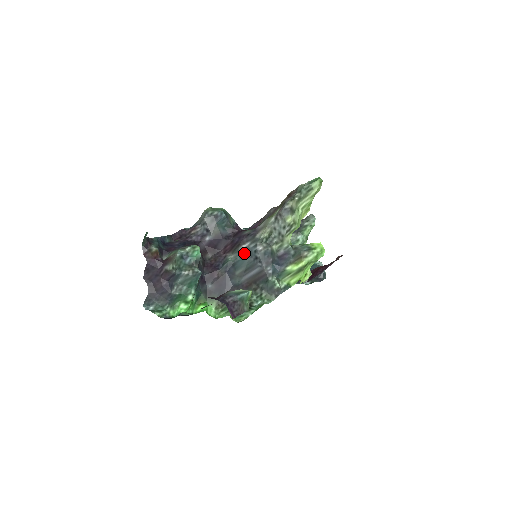
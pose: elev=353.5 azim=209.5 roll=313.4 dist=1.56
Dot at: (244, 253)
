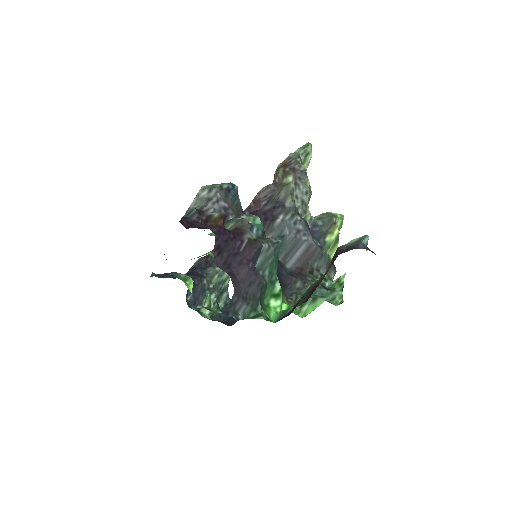
Dot at: (281, 230)
